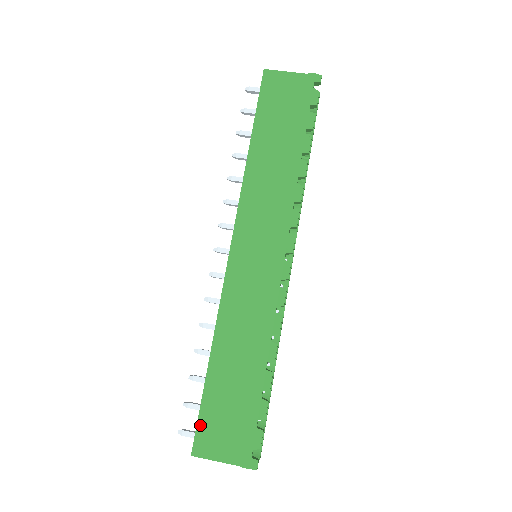
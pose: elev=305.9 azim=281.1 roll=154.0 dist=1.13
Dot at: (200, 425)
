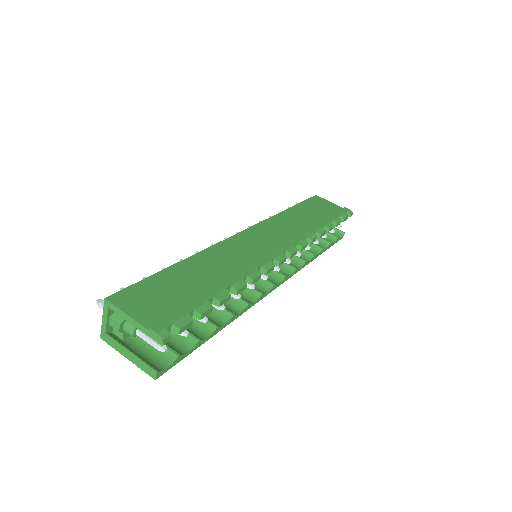
Dot at: (134, 287)
